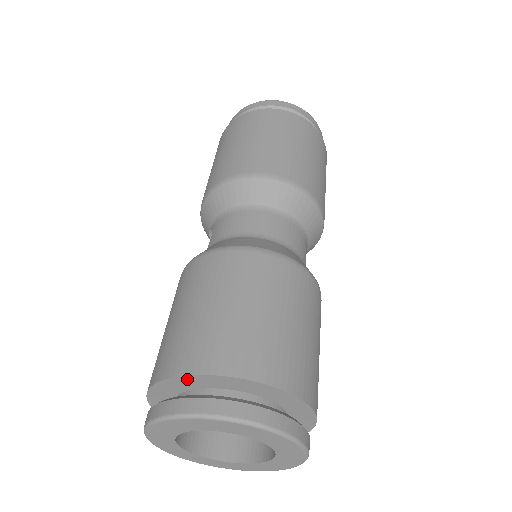
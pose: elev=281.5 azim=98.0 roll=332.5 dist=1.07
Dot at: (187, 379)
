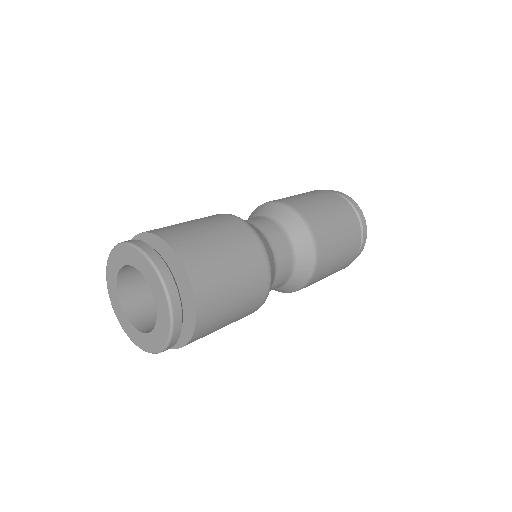
Dot at: (155, 239)
